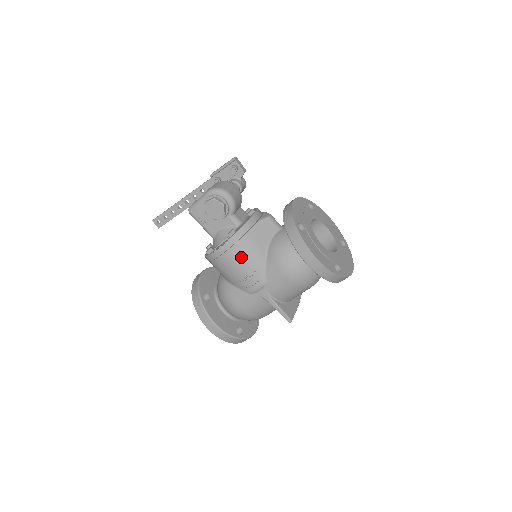
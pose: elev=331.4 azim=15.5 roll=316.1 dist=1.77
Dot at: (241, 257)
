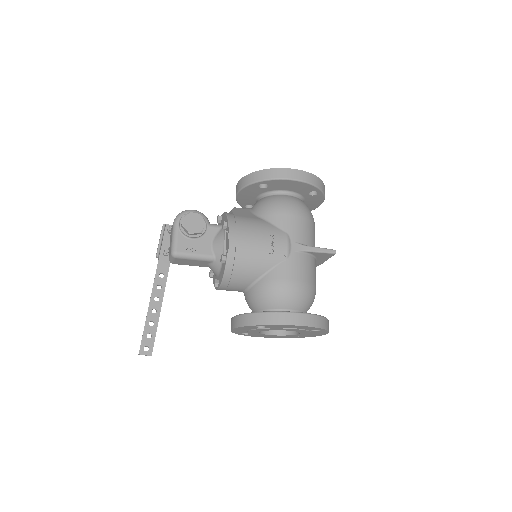
Dot at: (251, 231)
